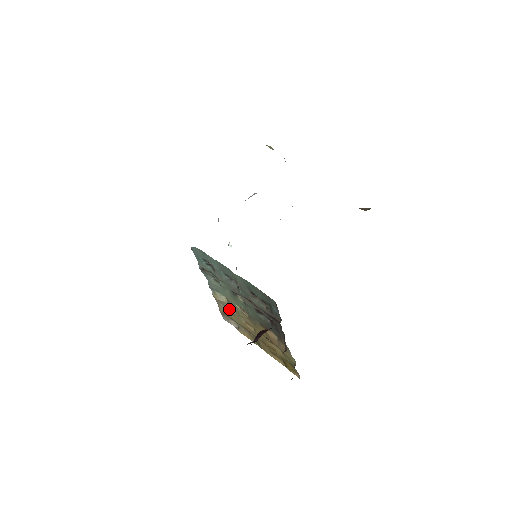
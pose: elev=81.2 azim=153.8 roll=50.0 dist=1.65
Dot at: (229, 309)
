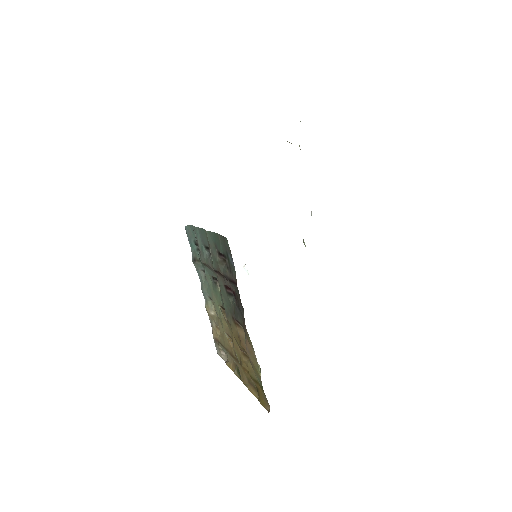
Dot at: occluded
